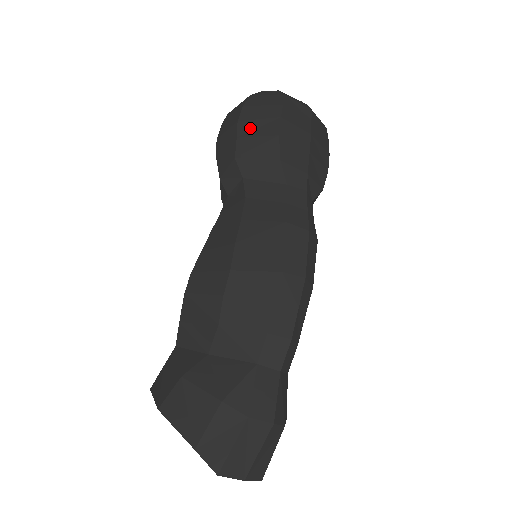
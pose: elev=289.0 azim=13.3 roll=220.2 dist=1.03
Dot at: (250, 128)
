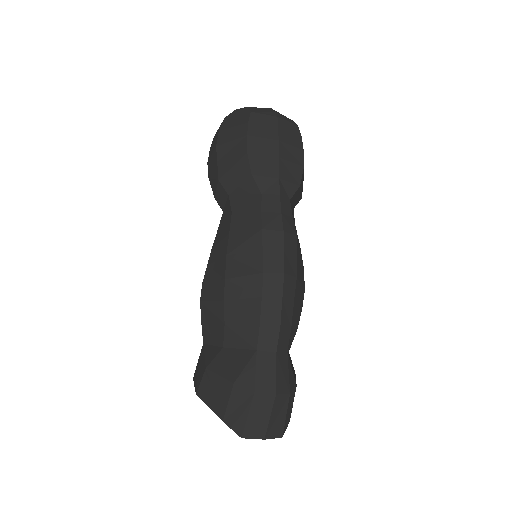
Dot at: (226, 151)
